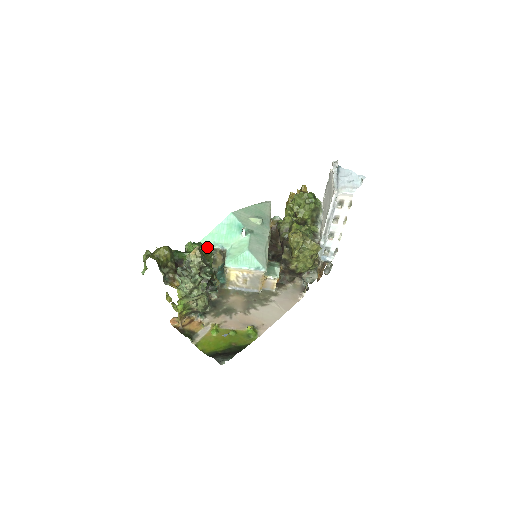
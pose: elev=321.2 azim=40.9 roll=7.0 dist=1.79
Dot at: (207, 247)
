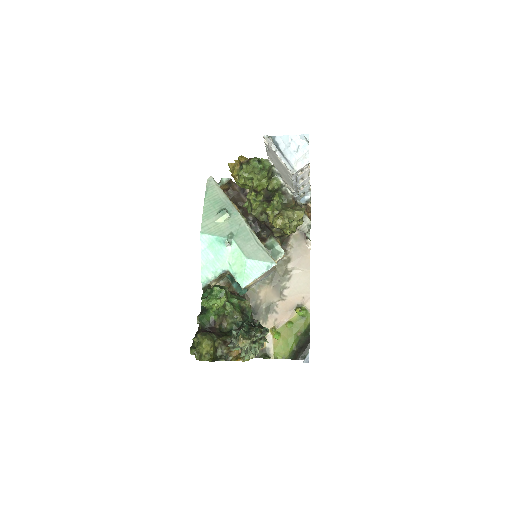
Dot at: (223, 298)
